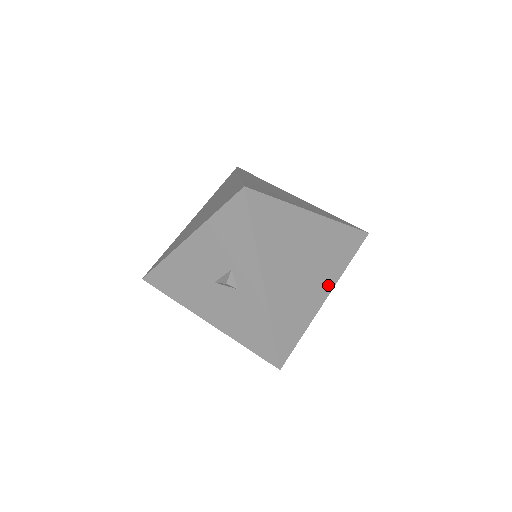
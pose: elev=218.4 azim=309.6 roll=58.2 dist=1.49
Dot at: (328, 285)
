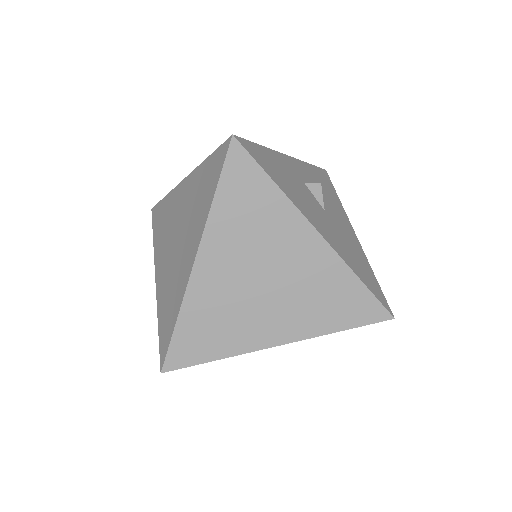
Dot at: occluded
